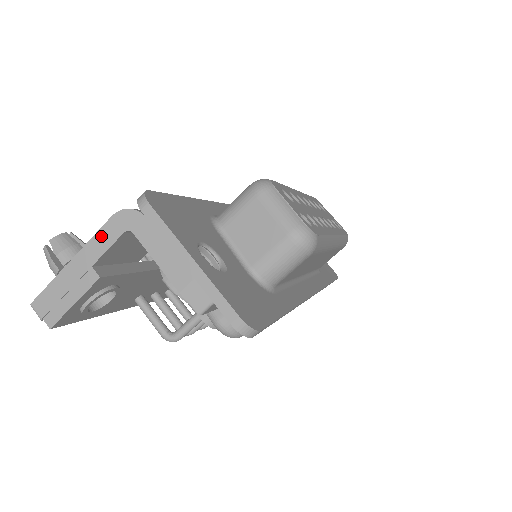
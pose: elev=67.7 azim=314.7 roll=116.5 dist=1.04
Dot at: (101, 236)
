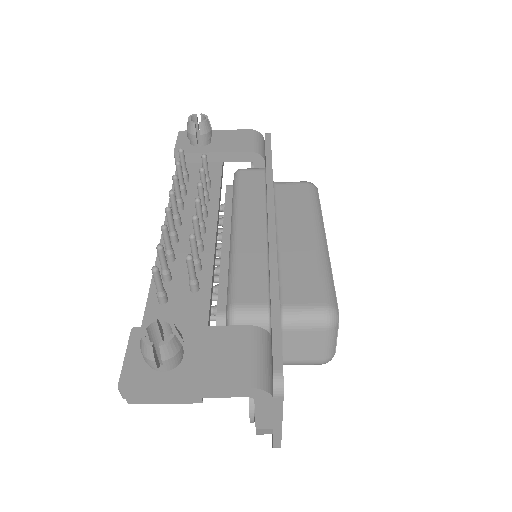
Dot at: (227, 391)
